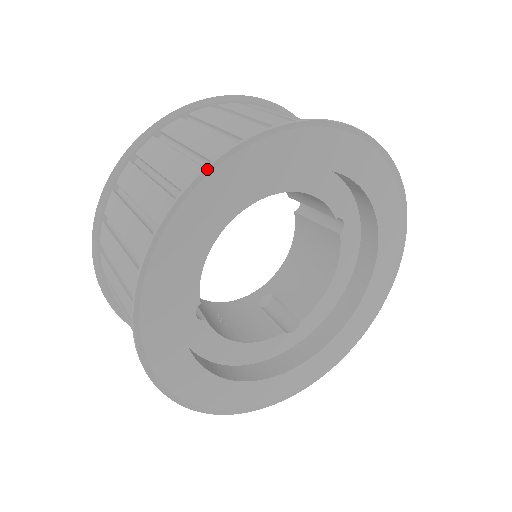
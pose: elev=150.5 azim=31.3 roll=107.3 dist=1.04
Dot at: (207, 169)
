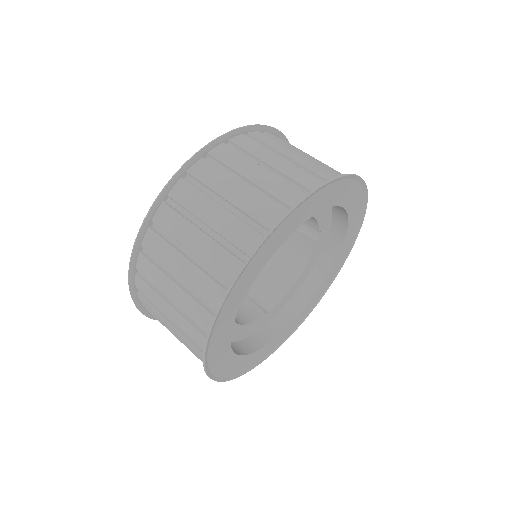
Dot at: (289, 213)
